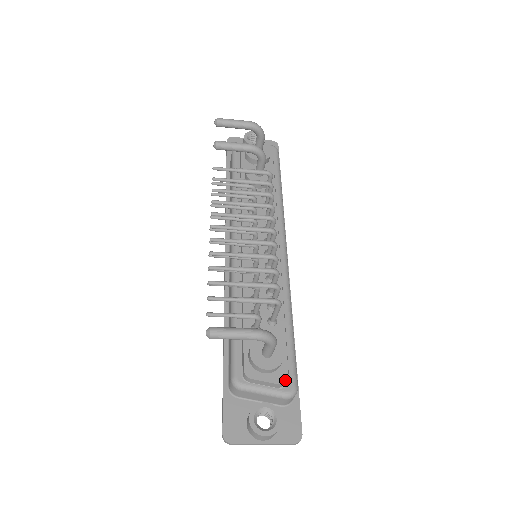
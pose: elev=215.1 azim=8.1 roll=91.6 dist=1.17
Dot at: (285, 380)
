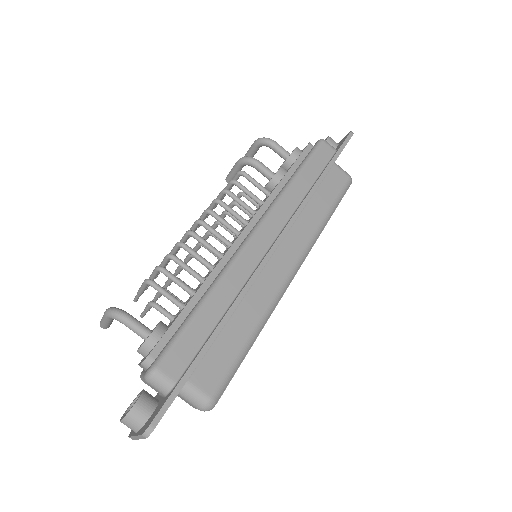
Dot at: (145, 359)
